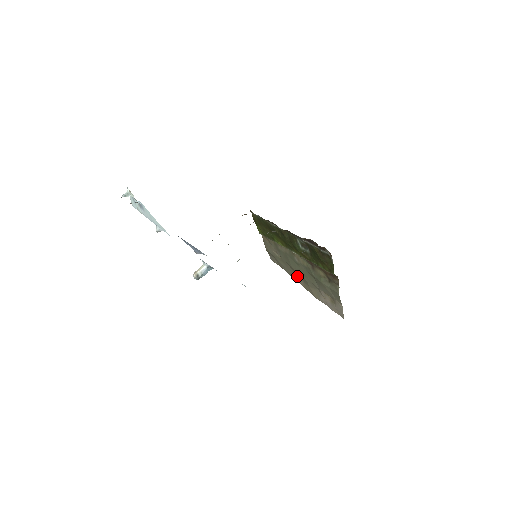
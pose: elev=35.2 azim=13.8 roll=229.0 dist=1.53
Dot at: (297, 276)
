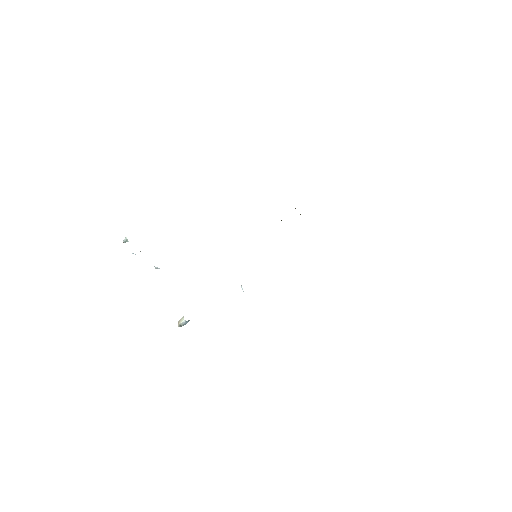
Dot at: occluded
